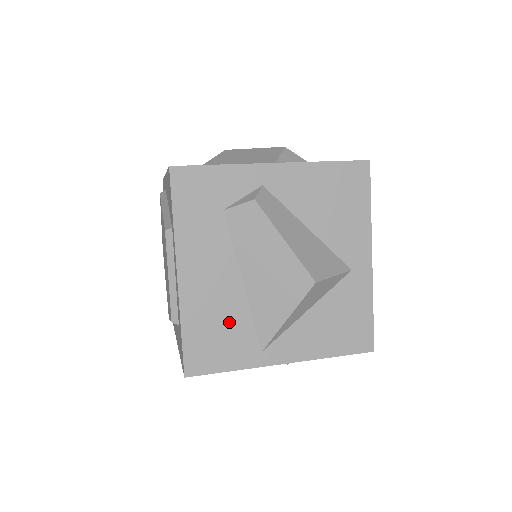
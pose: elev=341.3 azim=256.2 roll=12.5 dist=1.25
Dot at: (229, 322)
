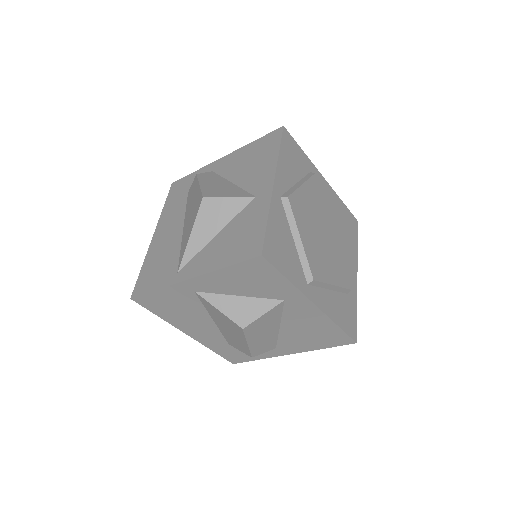
Dot at: (167, 256)
